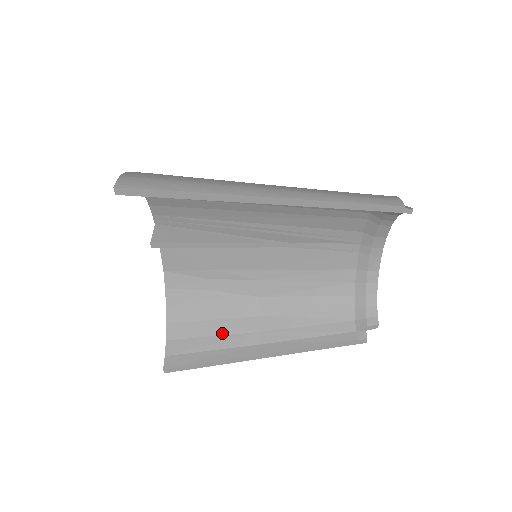
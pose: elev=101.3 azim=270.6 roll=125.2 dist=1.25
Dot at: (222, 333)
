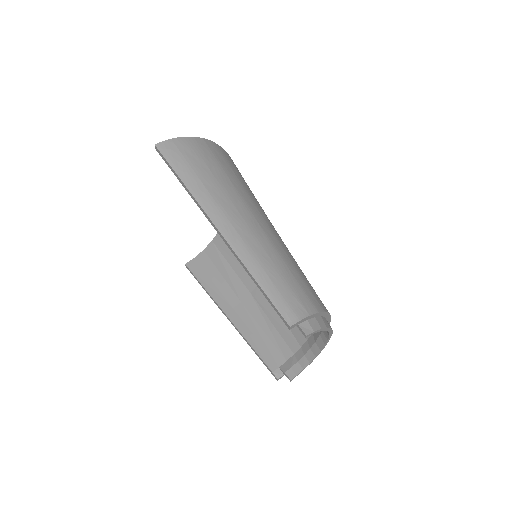
Dot at: (227, 279)
